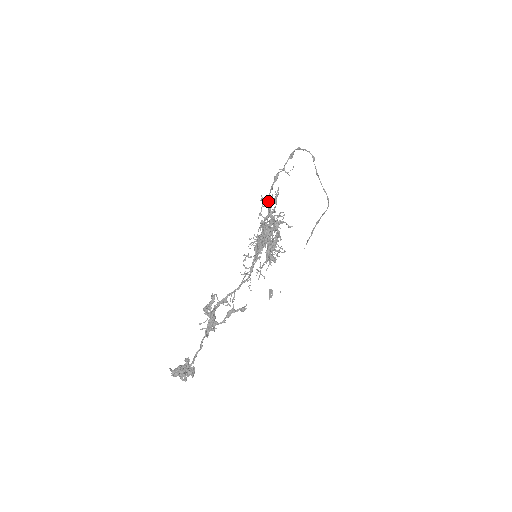
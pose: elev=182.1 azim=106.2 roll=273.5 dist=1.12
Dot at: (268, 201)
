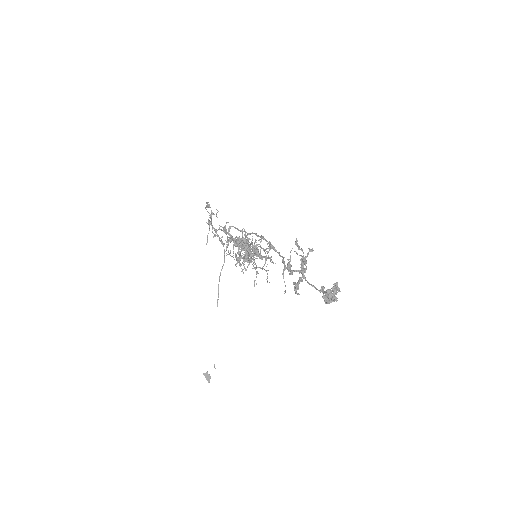
Dot at: (223, 231)
